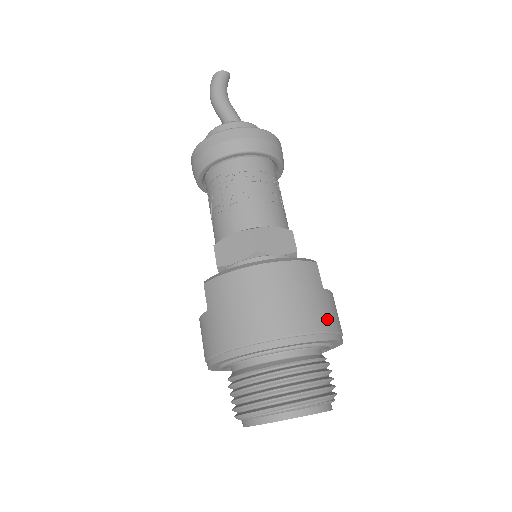
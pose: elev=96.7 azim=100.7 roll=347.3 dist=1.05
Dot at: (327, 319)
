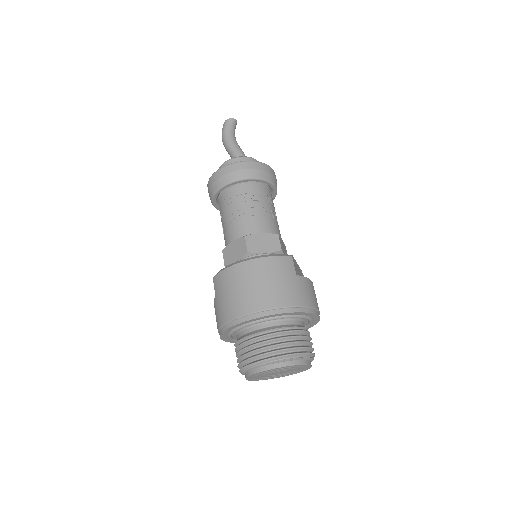
Dot at: (298, 297)
